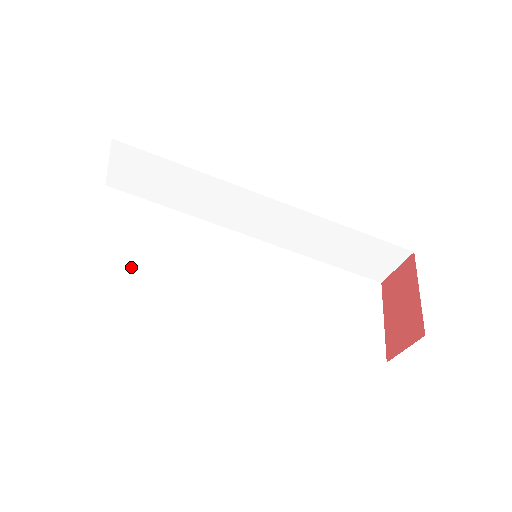
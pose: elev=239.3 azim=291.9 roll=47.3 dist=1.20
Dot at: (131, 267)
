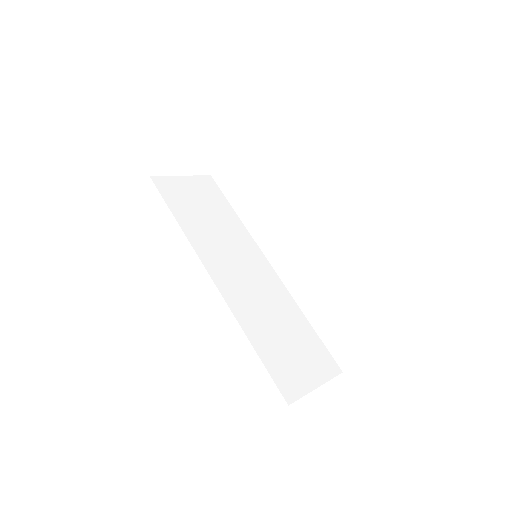
Dot at: (179, 208)
